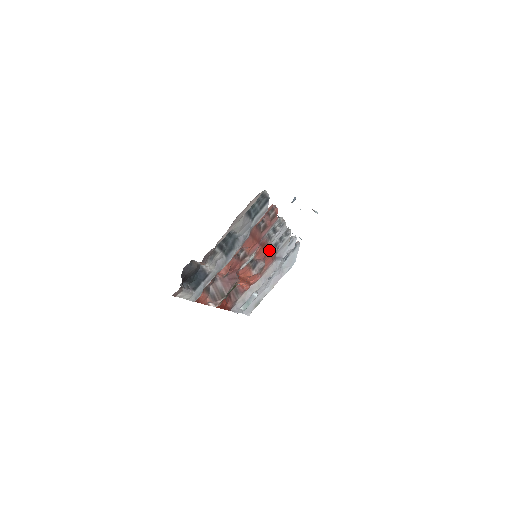
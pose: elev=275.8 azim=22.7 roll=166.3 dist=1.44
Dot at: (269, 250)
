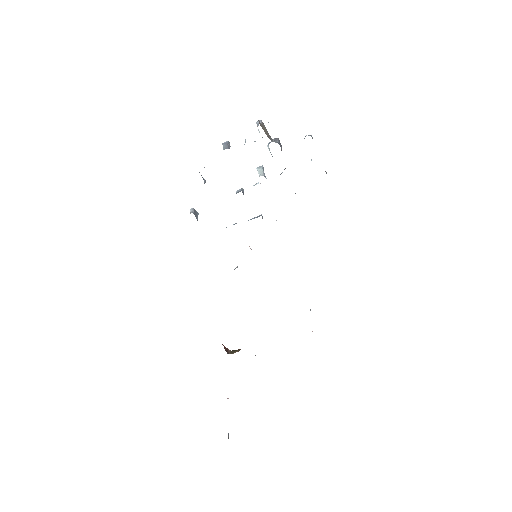
Dot at: occluded
